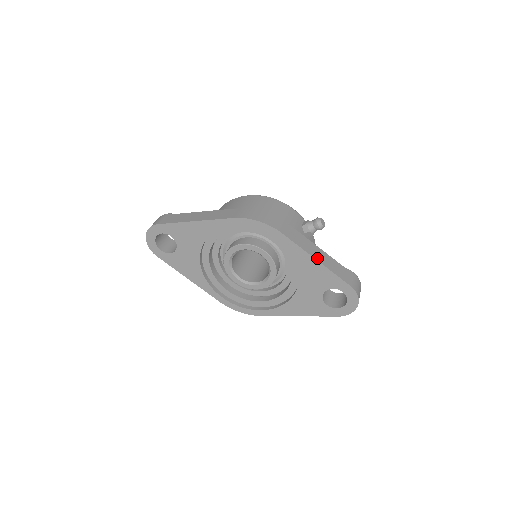
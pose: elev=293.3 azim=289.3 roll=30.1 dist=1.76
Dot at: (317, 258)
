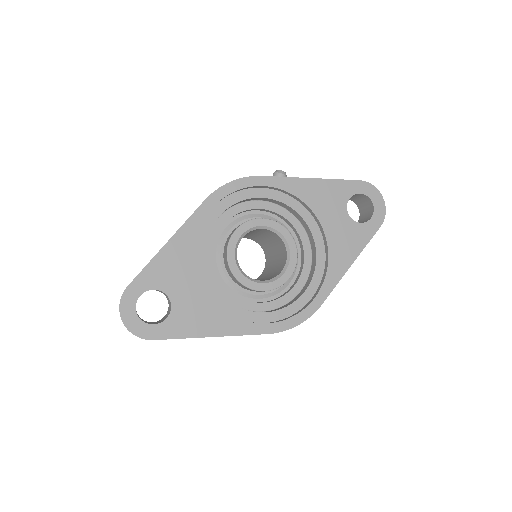
Dot at: (310, 179)
